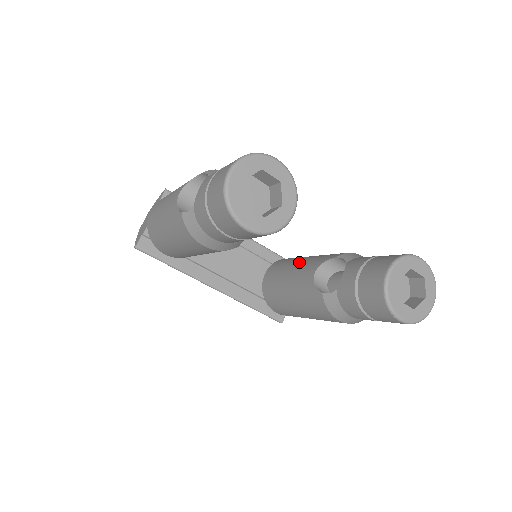
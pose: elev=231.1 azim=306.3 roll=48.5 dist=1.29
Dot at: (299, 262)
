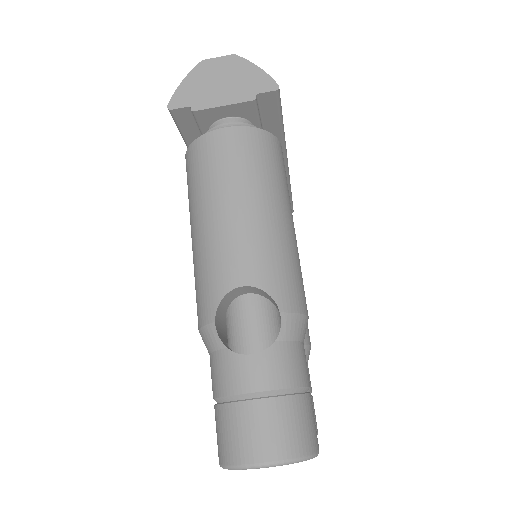
Dot at: occluded
